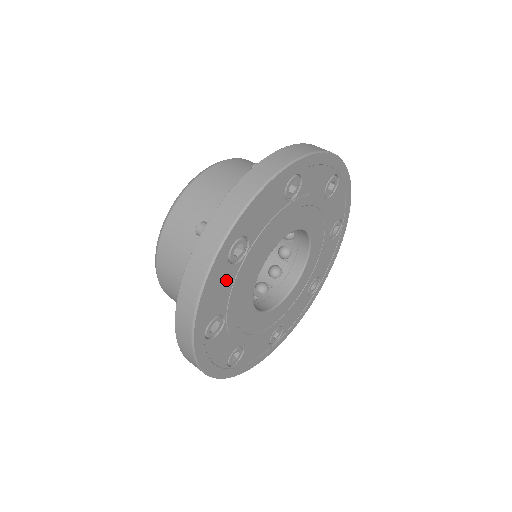
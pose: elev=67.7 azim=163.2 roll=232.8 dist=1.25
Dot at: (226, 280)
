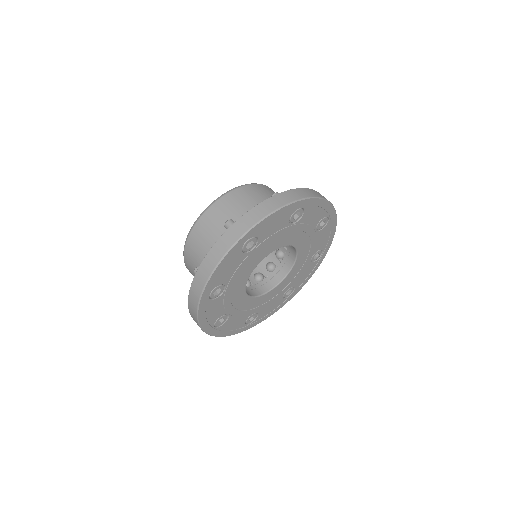
Dot at: (216, 305)
